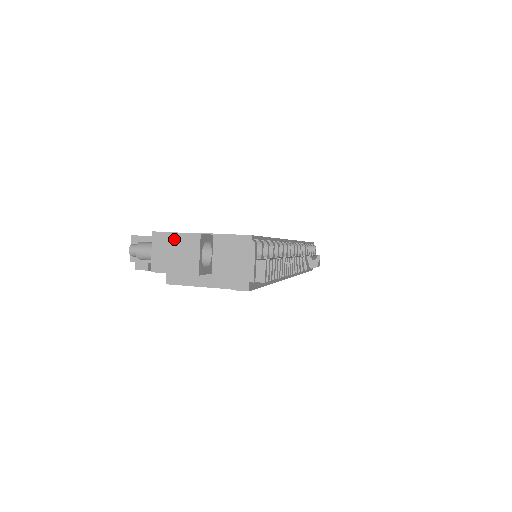
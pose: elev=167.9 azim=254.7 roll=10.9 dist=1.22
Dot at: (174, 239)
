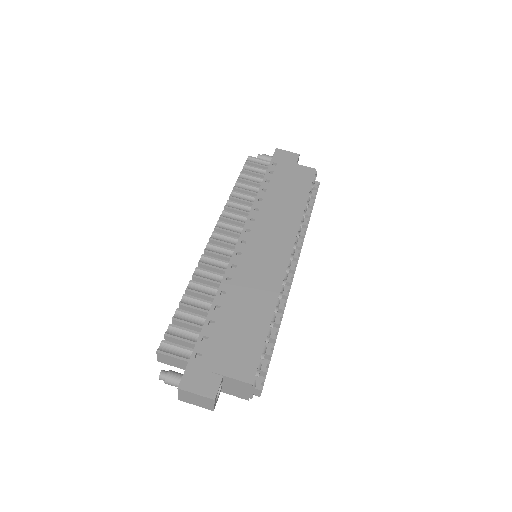
Dot at: (195, 396)
